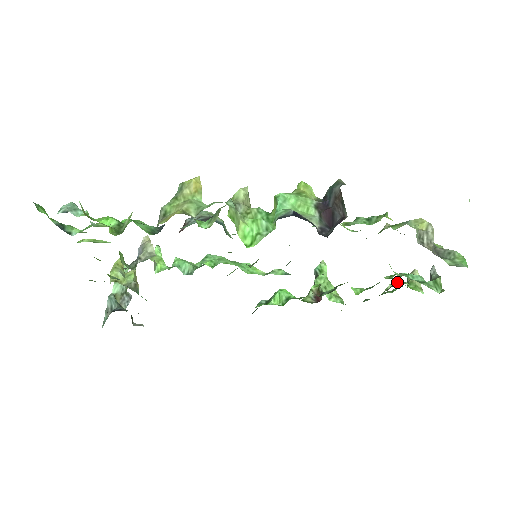
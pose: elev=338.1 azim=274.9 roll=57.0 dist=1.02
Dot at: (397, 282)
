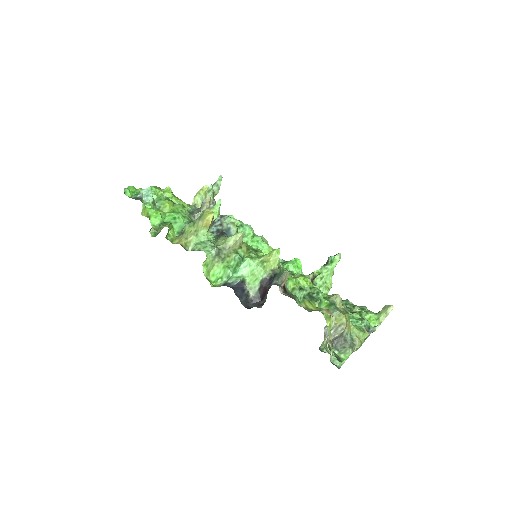
Dot at: (355, 314)
